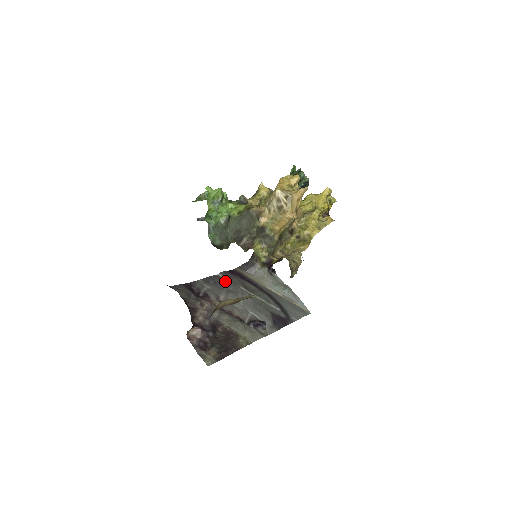
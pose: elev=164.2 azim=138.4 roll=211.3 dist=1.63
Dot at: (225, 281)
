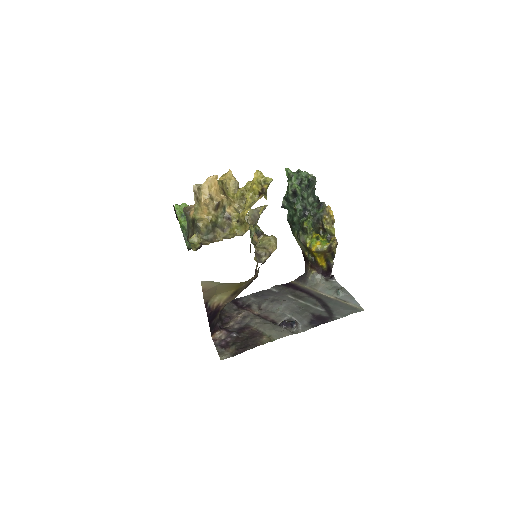
Dot at: (274, 293)
